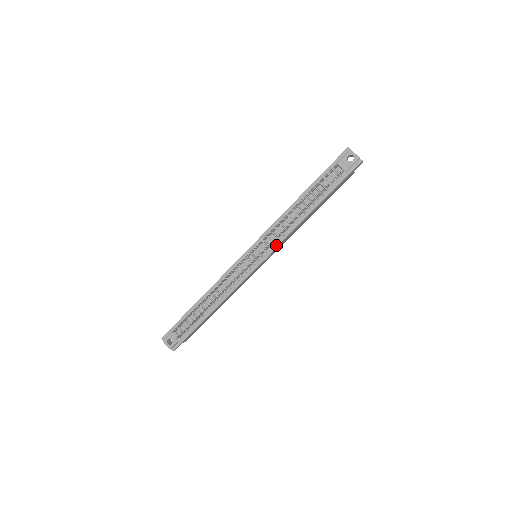
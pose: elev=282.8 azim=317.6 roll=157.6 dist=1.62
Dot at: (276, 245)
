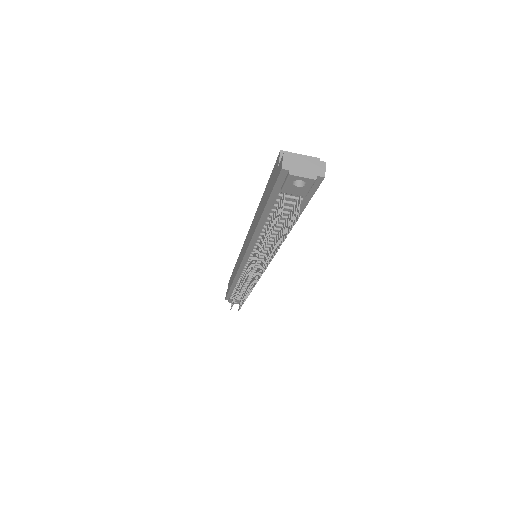
Dot at: occluded
